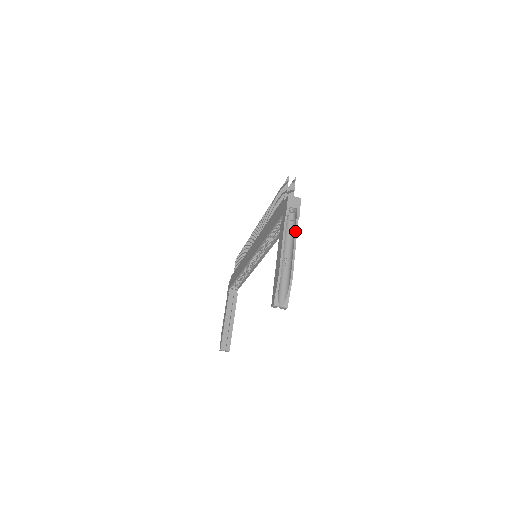
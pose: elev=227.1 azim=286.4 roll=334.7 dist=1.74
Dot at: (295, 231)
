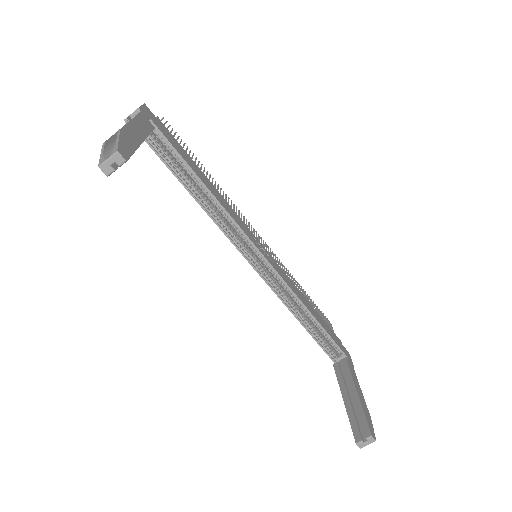
Dot at: occluded
